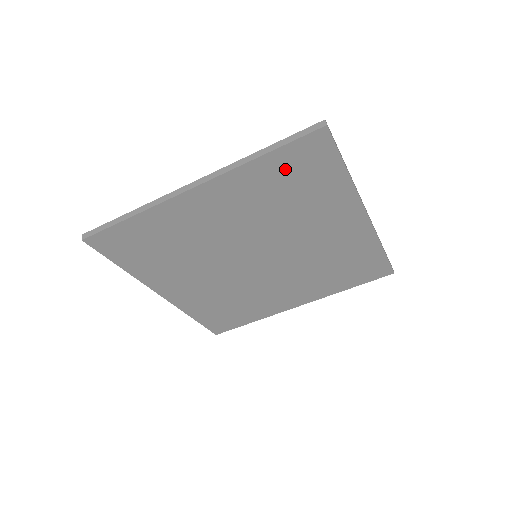
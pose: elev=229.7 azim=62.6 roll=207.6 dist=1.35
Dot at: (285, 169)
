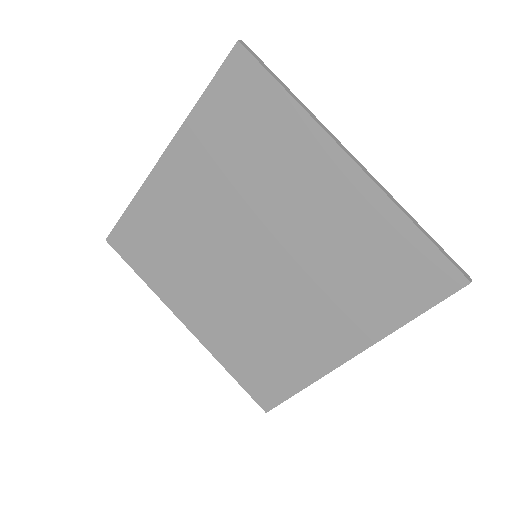
Dot at: (226, 111)
